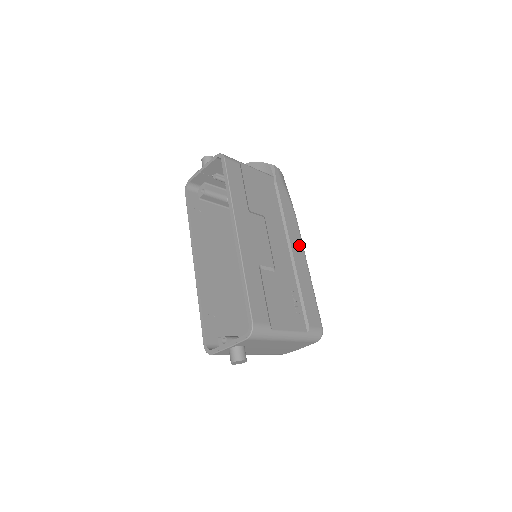
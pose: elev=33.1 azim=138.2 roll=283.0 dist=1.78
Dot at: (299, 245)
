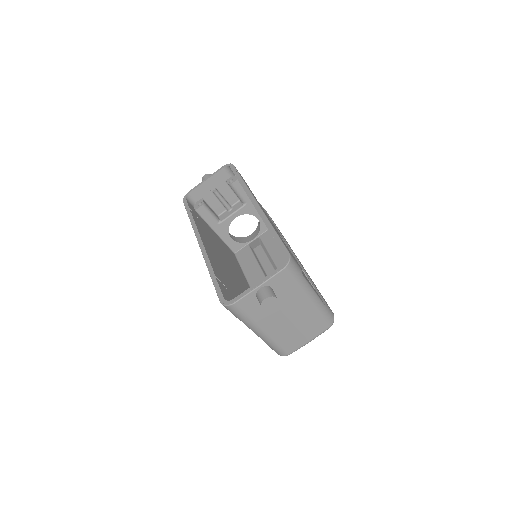
Dot at: occluded
